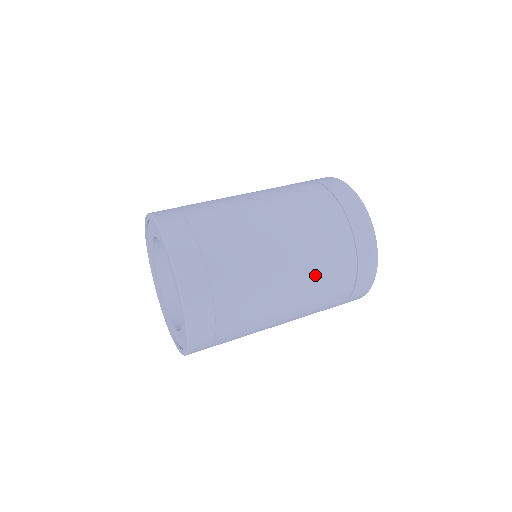
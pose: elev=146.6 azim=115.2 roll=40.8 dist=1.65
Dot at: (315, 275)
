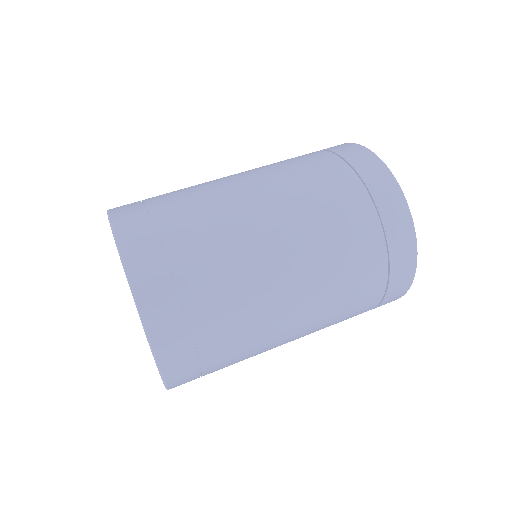
Dot at: (312, 217)
